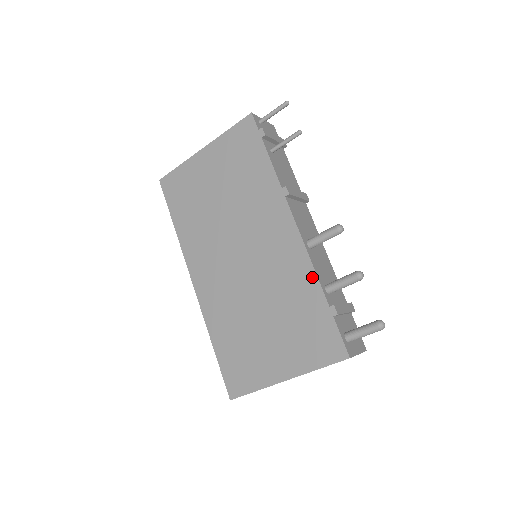
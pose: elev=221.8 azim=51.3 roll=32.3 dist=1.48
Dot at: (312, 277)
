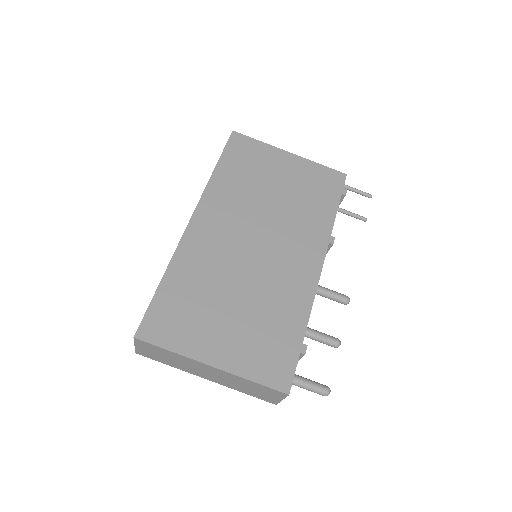
Dot at: (306, 311)
